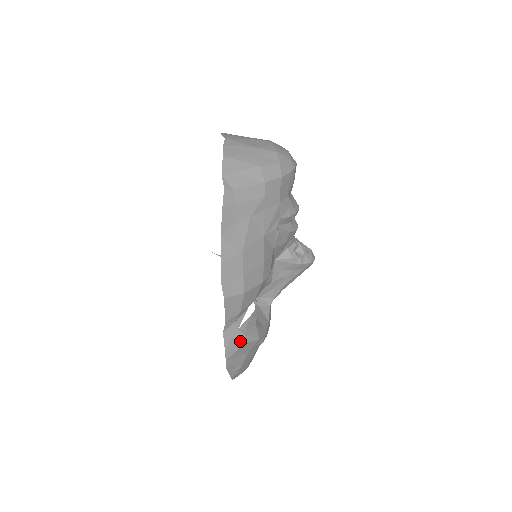
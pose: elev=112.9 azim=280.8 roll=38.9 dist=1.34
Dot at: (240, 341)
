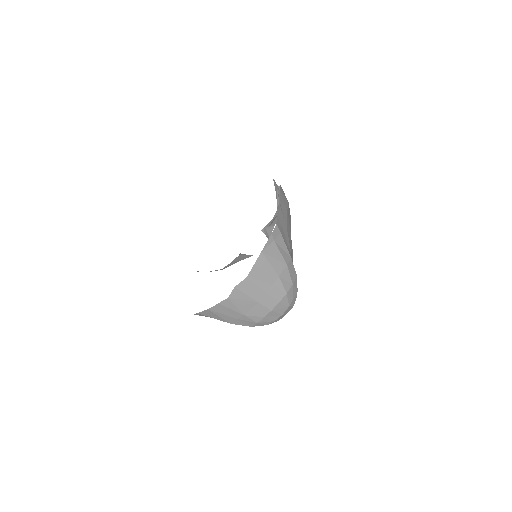
Dot at: occluded
